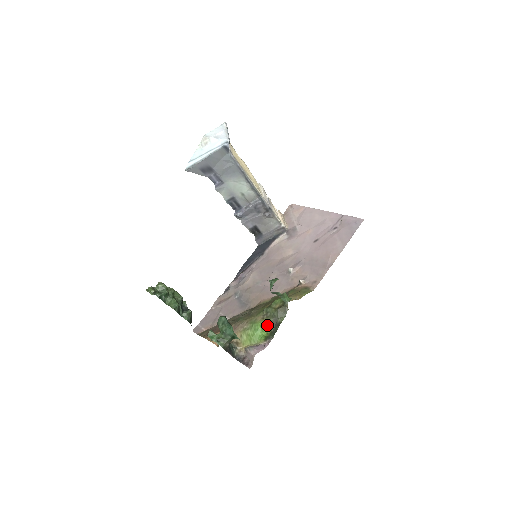
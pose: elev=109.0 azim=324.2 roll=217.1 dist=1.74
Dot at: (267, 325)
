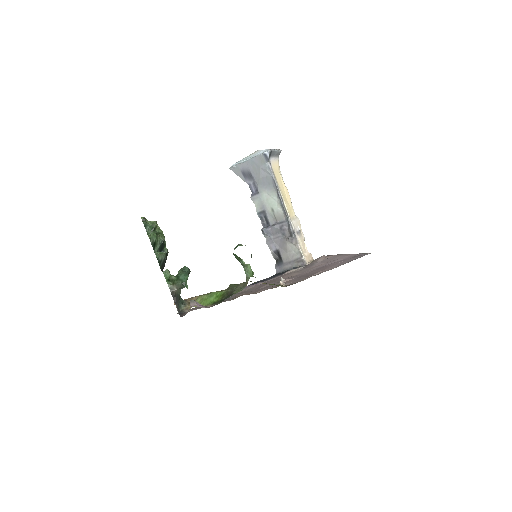
Dot at: (222, 294)
